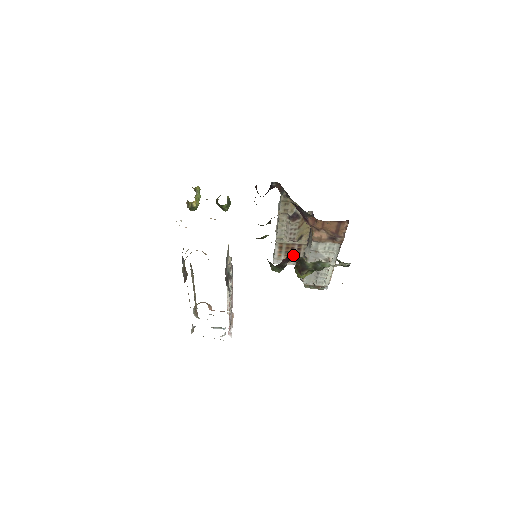
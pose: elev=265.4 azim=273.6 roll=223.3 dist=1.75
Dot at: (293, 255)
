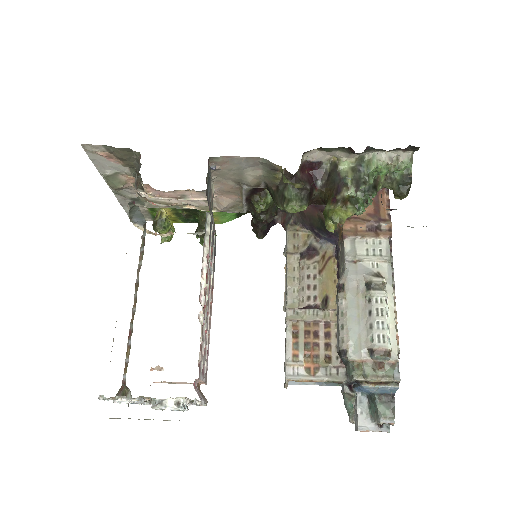
Dot at: (319, 353)
